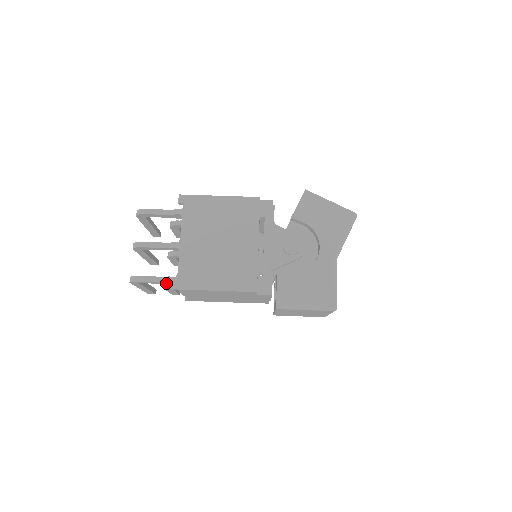
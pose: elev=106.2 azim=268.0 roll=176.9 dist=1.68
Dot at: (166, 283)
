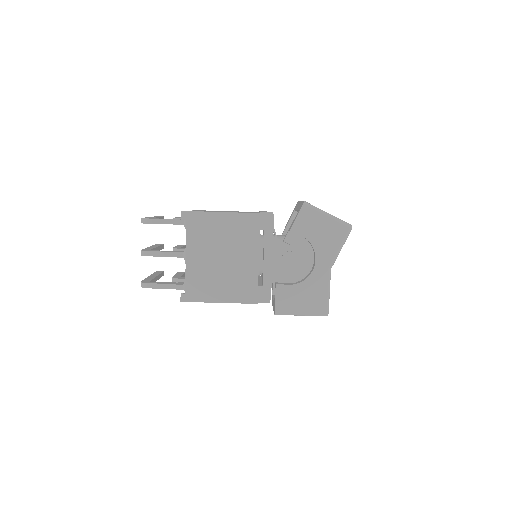
Dot at: occluded
